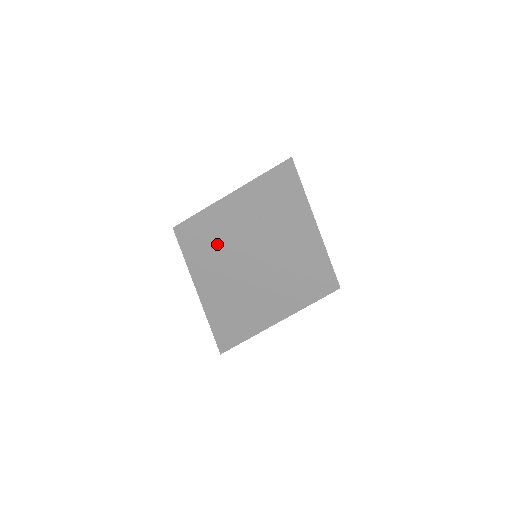
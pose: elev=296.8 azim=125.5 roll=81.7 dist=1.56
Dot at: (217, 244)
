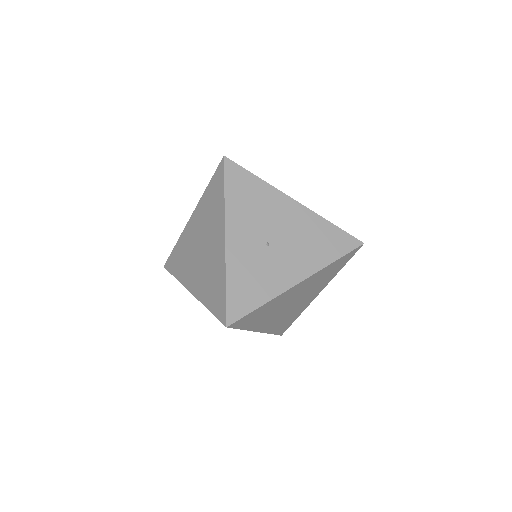
Dot at: (266, 303)
